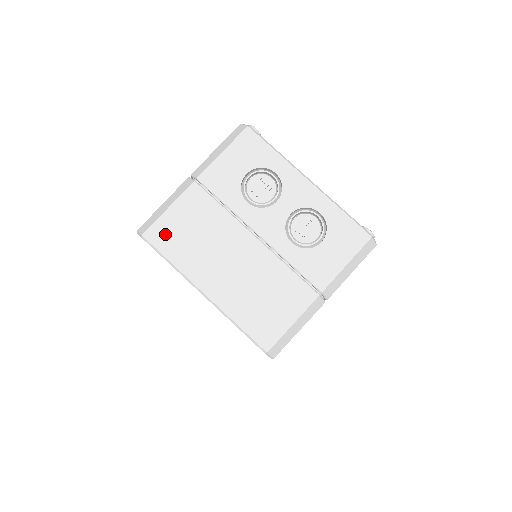
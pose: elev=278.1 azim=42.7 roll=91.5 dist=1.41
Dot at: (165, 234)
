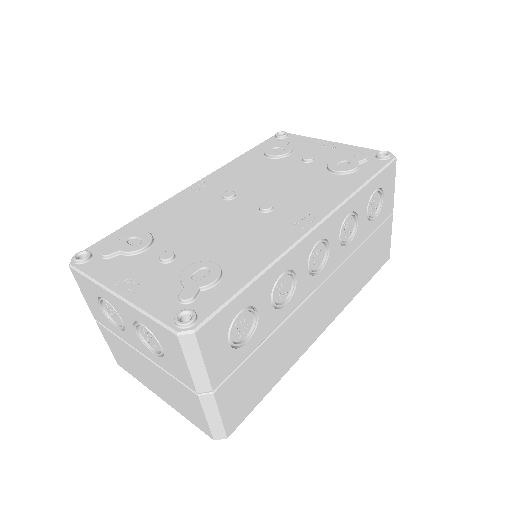
Dot at: (121, 361)
